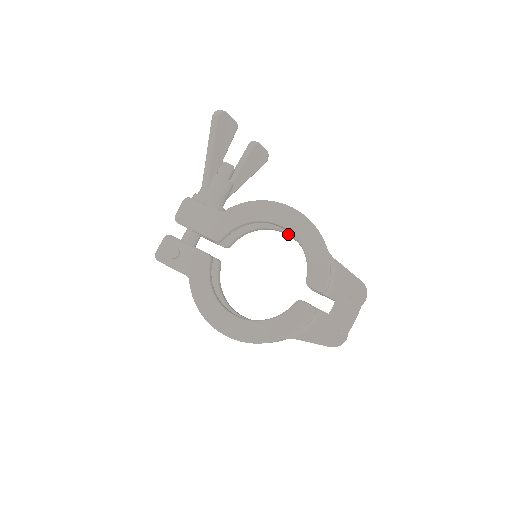
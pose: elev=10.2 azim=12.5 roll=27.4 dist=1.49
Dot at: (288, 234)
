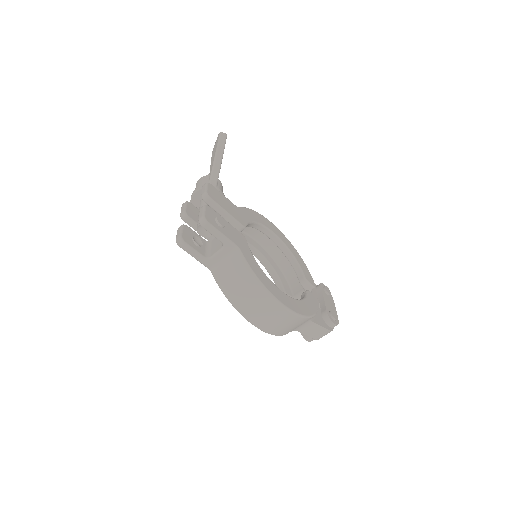
Dot at: (258, 251)
